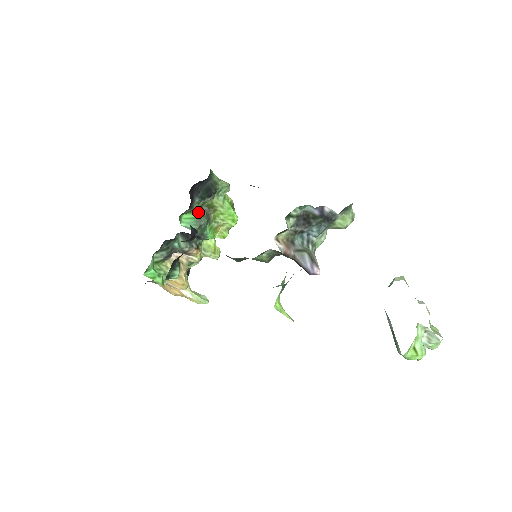
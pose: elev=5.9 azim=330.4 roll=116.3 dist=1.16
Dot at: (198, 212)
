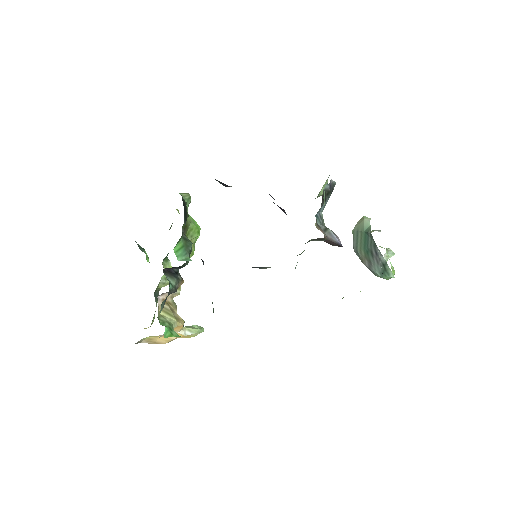
Dot at: (181, 238)
